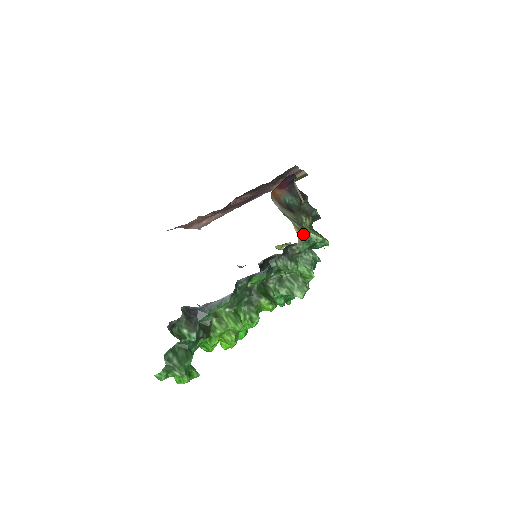
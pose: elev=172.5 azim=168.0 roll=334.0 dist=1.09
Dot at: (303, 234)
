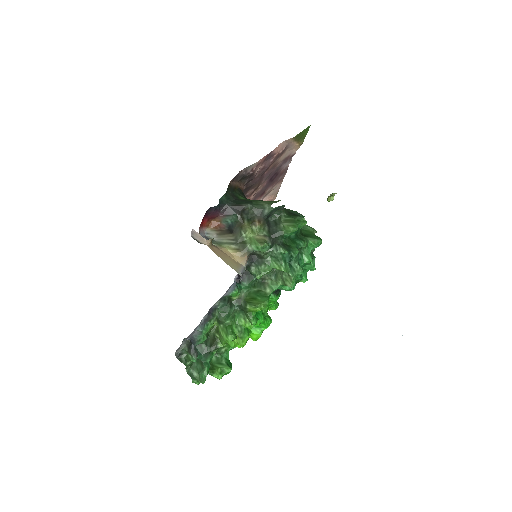
Dot at: (241, 252)
